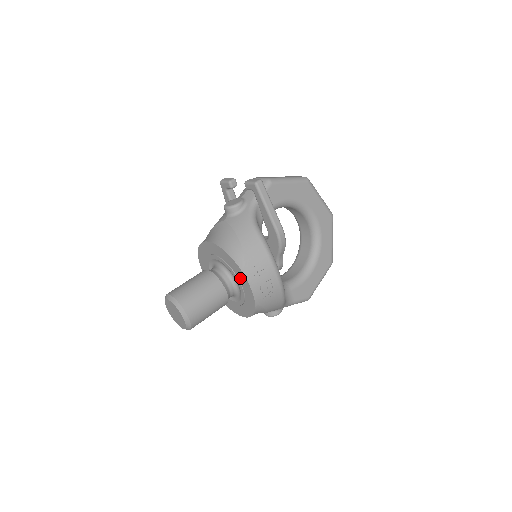
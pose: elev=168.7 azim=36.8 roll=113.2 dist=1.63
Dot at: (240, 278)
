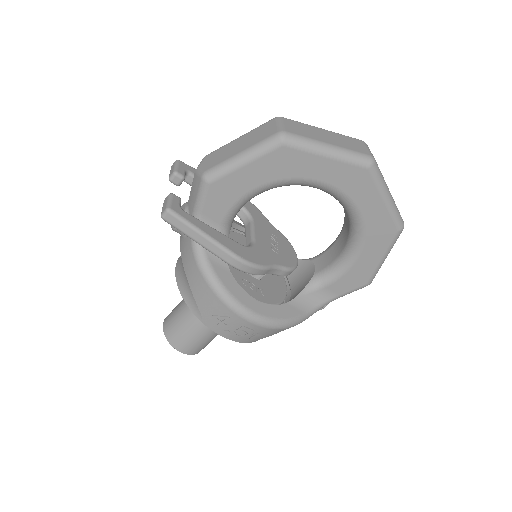
Dot at: occluded
